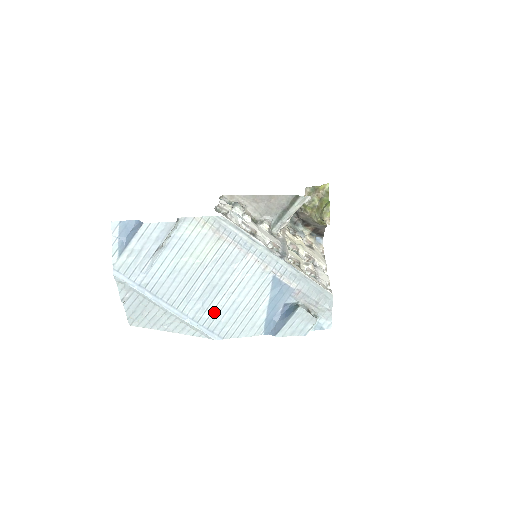
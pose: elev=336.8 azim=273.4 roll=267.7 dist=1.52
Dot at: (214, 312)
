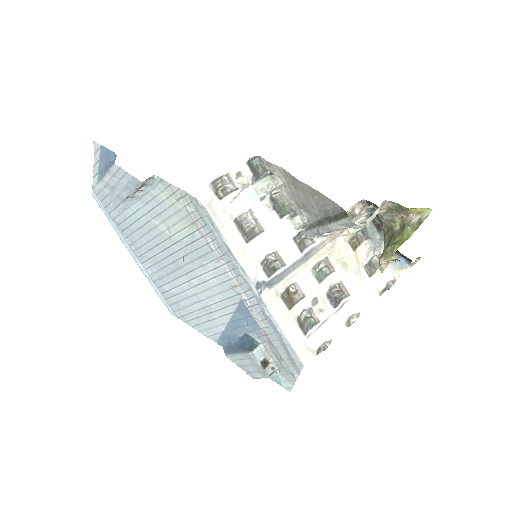
Dot at: (174, 290)
